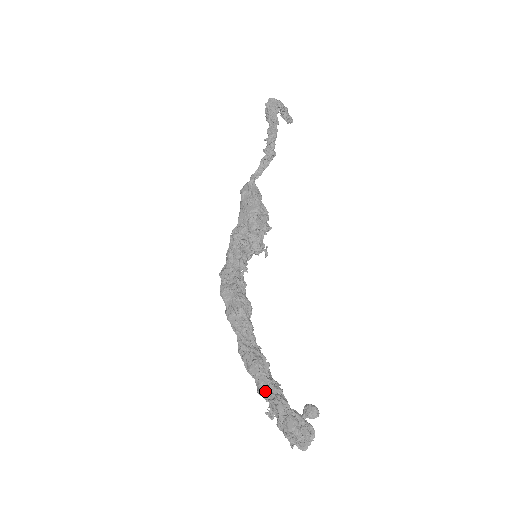
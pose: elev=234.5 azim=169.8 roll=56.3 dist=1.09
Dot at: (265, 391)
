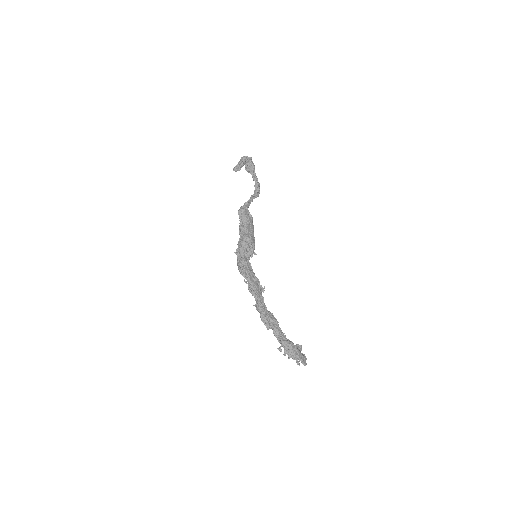
Dot at: (282, 336)
